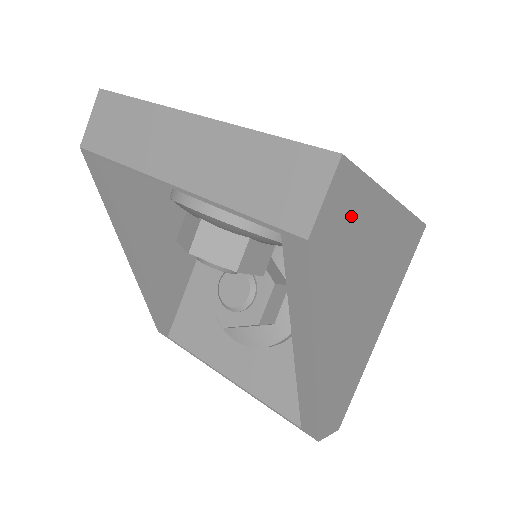
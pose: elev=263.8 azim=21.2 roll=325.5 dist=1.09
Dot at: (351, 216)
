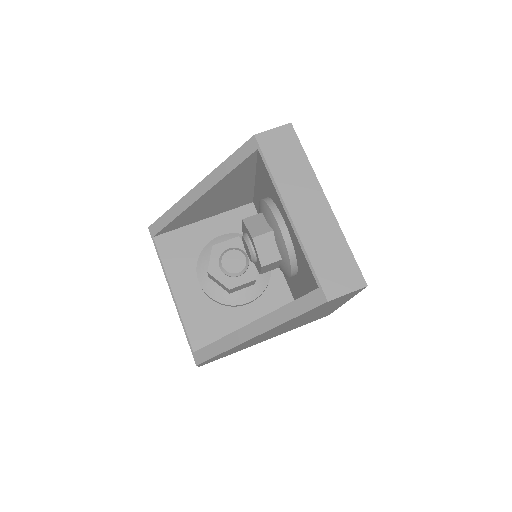
Dot at: (338, 301)
